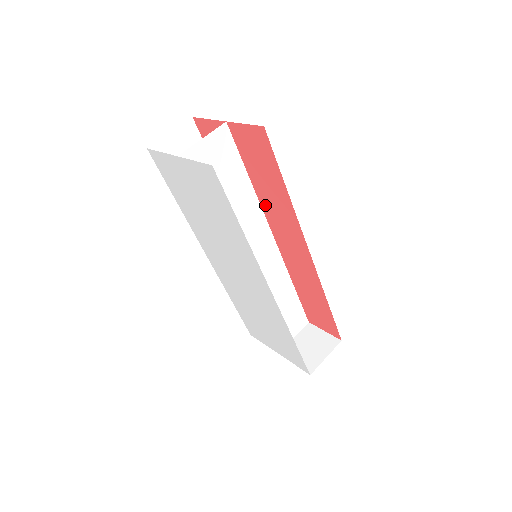
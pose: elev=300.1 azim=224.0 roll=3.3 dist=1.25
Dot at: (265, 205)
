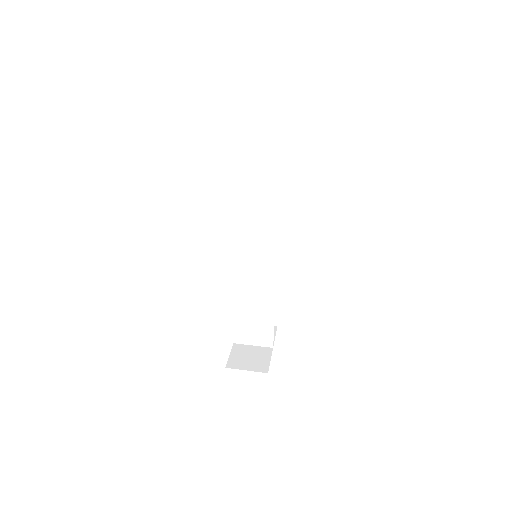
Dot at: occluded
